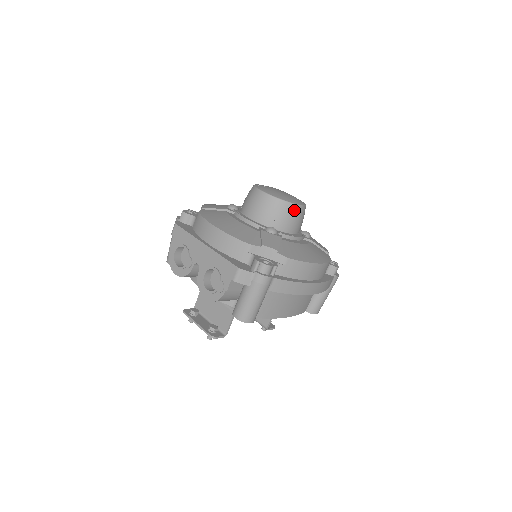
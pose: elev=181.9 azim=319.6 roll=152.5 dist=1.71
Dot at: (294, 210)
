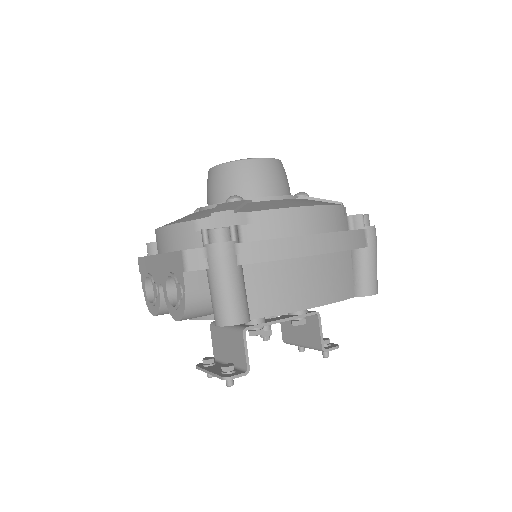
Dot at: (256, 166)
